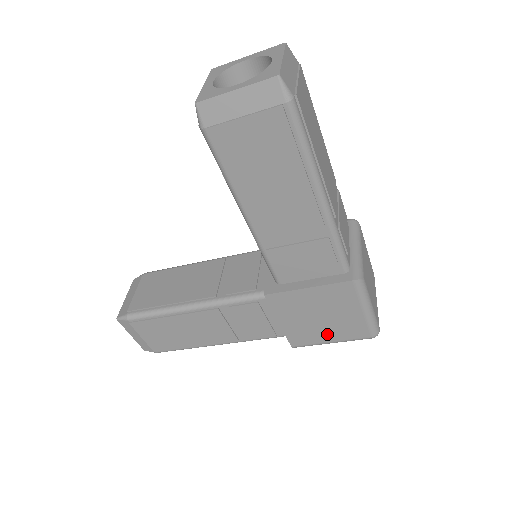
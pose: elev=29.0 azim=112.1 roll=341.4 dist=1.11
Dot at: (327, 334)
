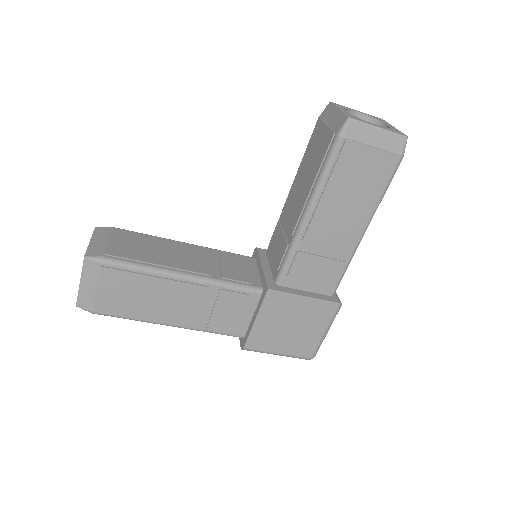
Dot at: (282, 344)
